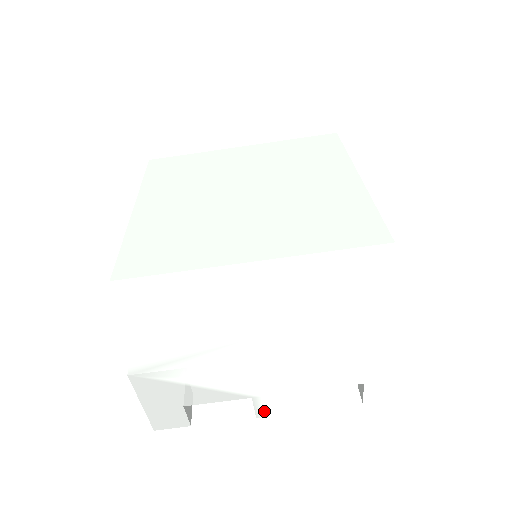
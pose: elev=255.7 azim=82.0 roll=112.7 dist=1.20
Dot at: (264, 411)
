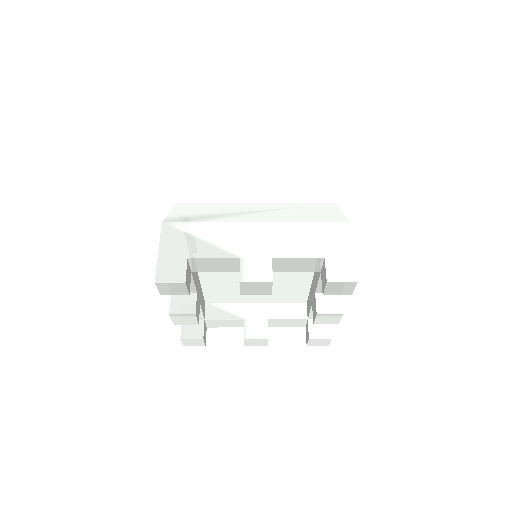
Dot at: (247, 275)
